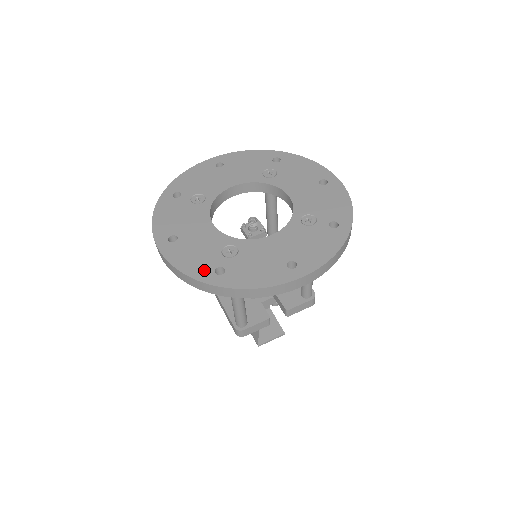
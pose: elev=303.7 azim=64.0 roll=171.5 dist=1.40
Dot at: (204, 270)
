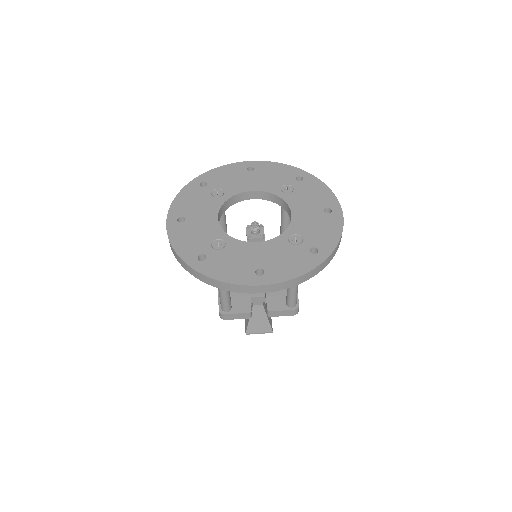
Dot at: (190, 253)
